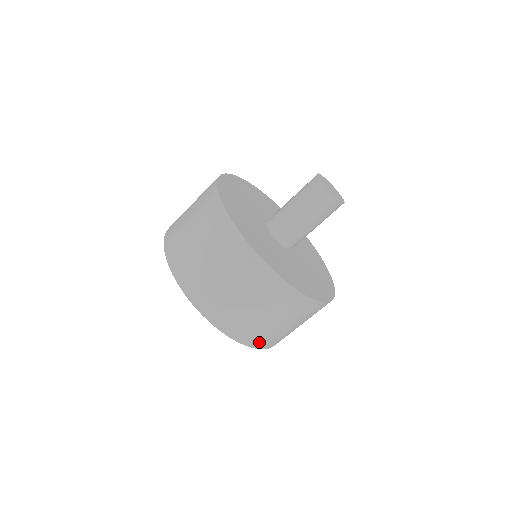
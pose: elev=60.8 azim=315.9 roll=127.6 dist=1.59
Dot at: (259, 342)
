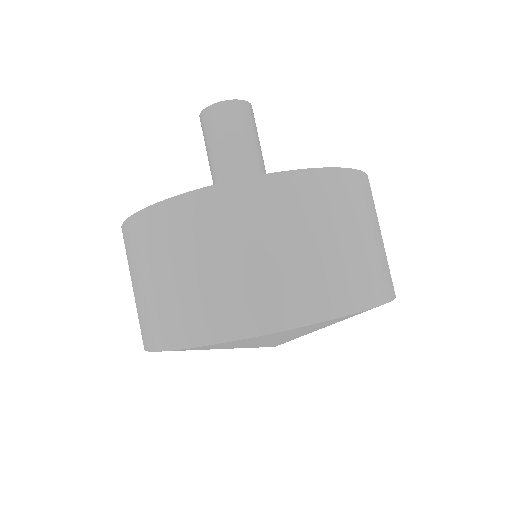
Dot at: (270, 314)
